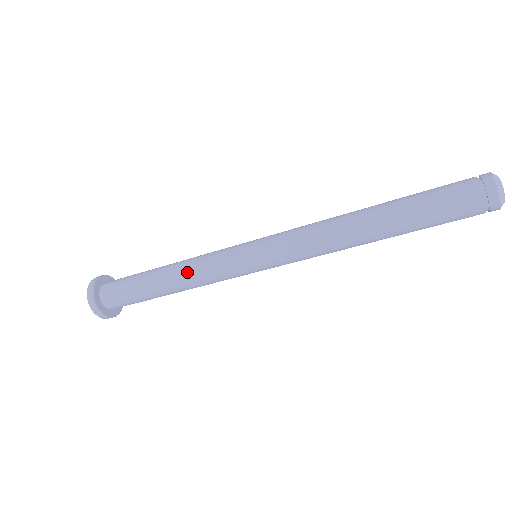
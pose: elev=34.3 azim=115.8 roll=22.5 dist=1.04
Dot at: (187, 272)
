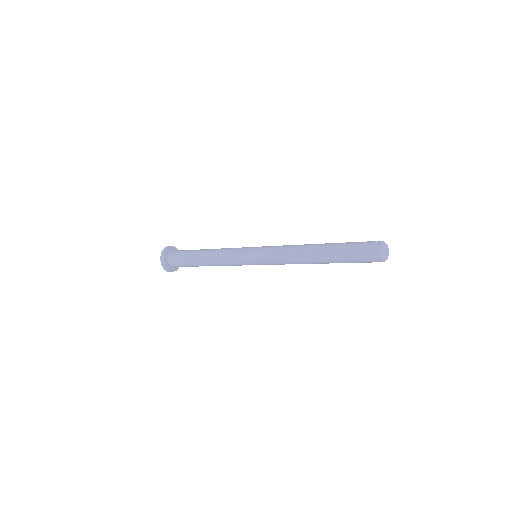
Dot at: (217, 253)
